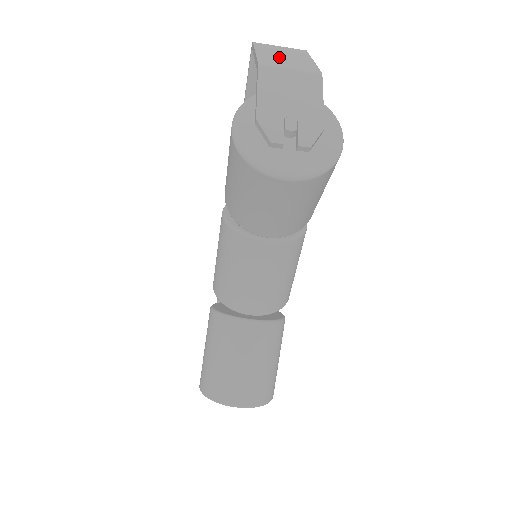
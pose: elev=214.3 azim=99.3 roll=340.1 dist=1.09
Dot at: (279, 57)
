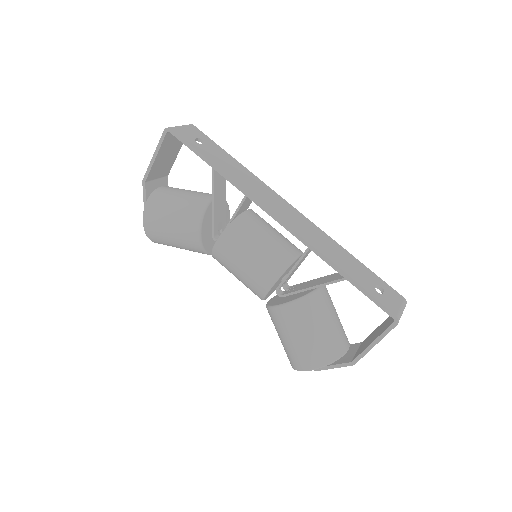
Dot at: occluded
